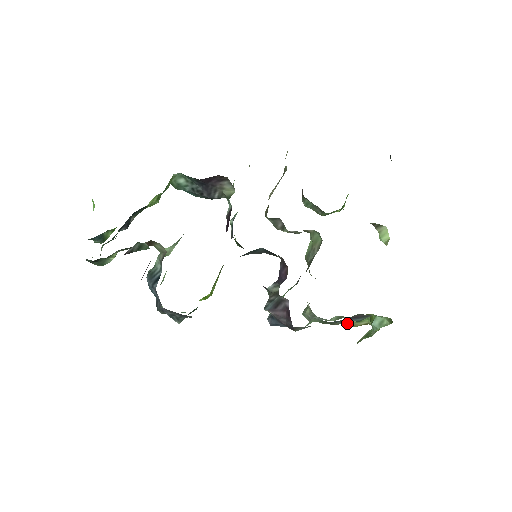
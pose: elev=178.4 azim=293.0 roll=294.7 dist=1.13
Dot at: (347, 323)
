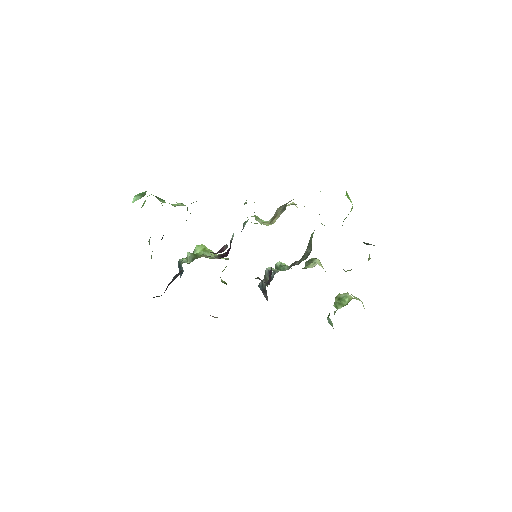
Dot at: occluded
